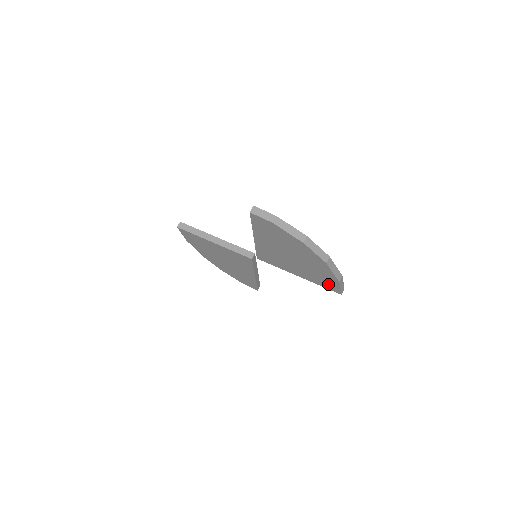
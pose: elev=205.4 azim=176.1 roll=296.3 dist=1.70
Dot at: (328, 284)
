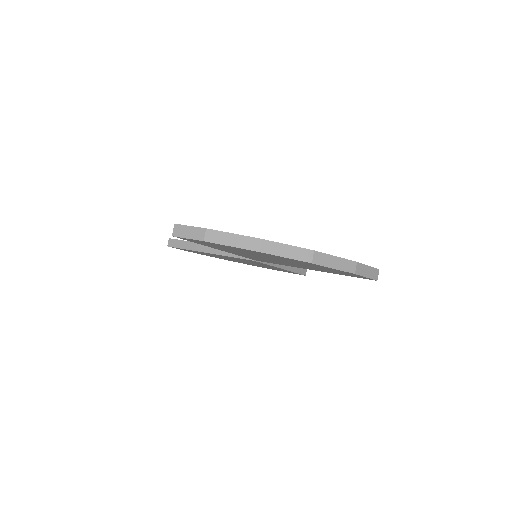
Dot at: (348, 274)
